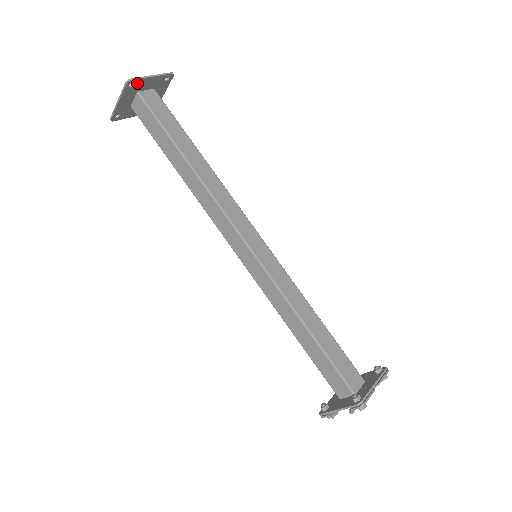
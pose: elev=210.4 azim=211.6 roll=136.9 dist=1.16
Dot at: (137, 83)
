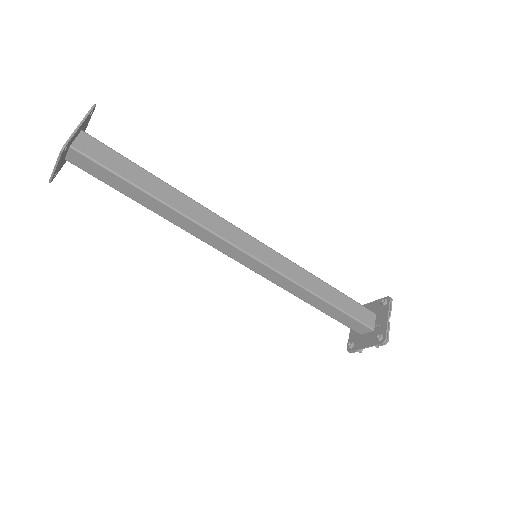
Dot at: (69, 142)
